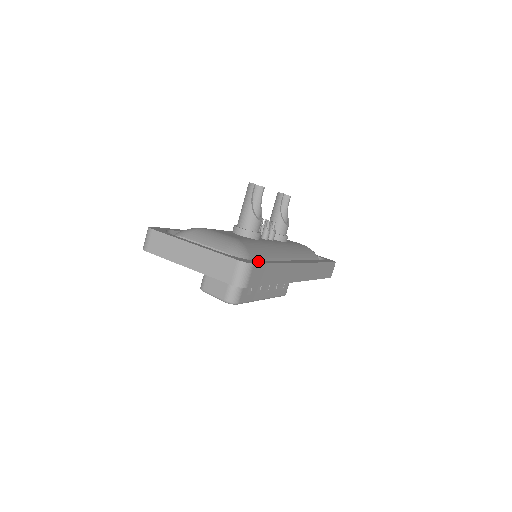
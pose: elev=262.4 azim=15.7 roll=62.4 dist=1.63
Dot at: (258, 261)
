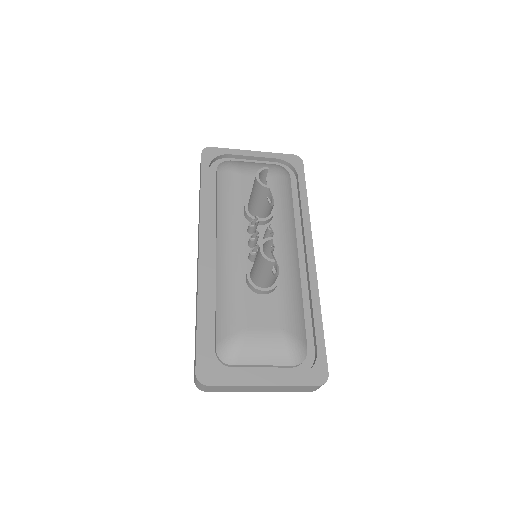
Dot at: (319, 351)
